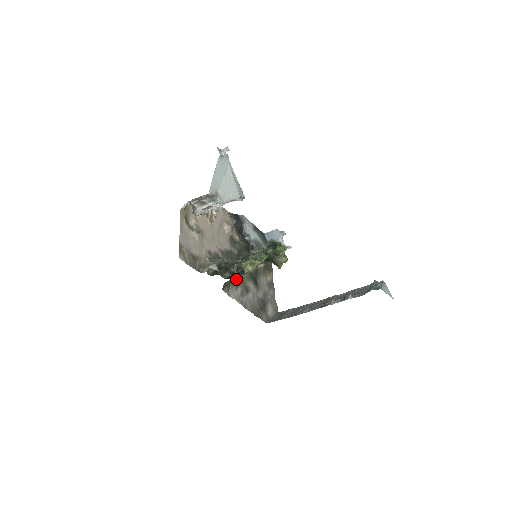
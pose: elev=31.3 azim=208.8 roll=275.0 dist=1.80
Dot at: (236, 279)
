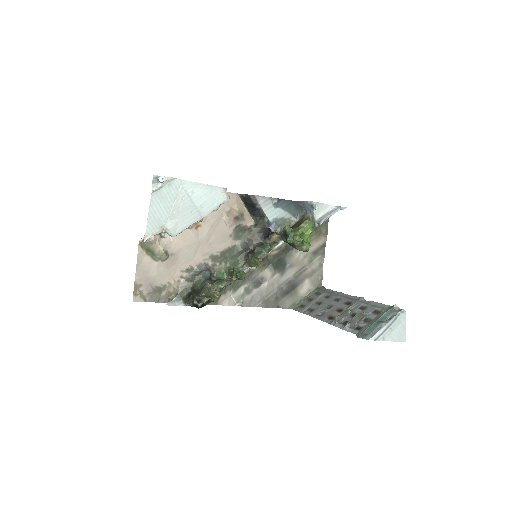
Dot at: occluded
